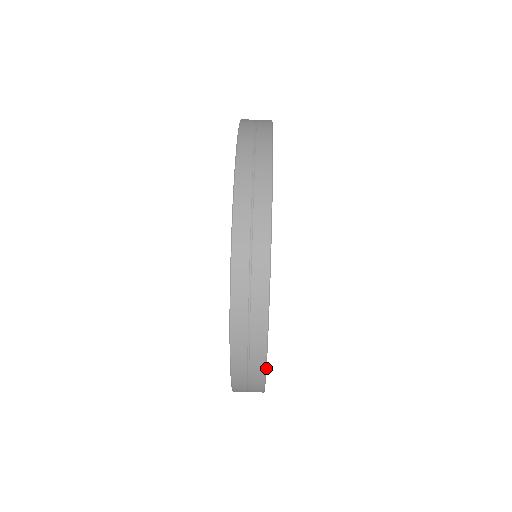
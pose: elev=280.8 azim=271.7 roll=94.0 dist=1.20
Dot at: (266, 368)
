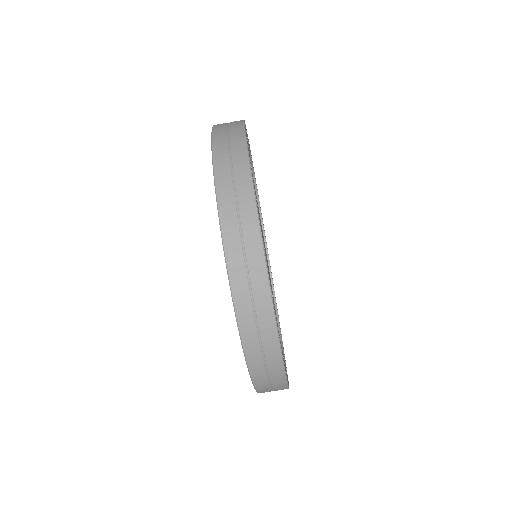
Dot at: (288, 386)
